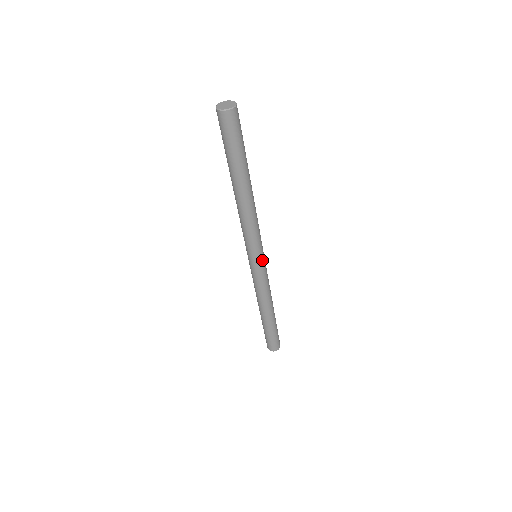
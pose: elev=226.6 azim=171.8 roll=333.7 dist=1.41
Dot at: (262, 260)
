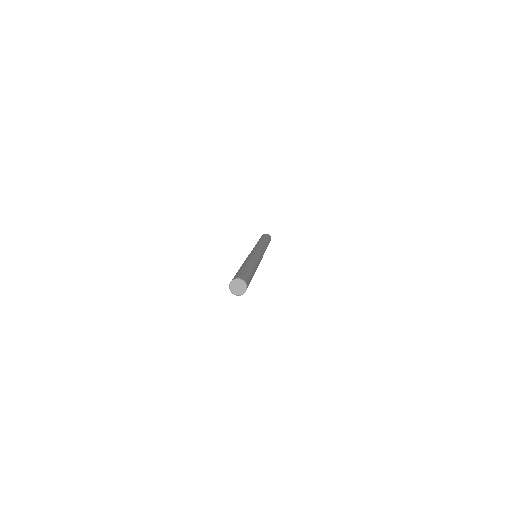
Dot at: occluded
